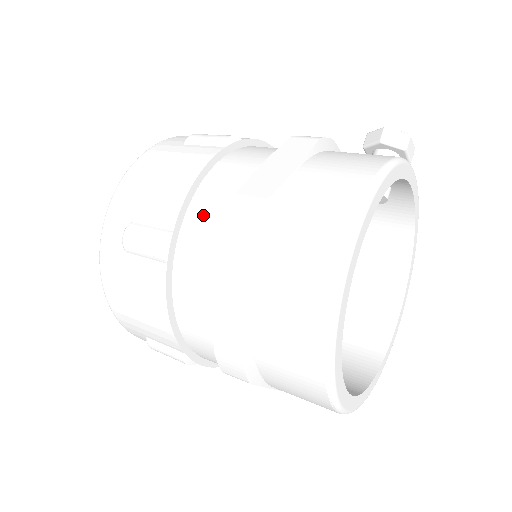
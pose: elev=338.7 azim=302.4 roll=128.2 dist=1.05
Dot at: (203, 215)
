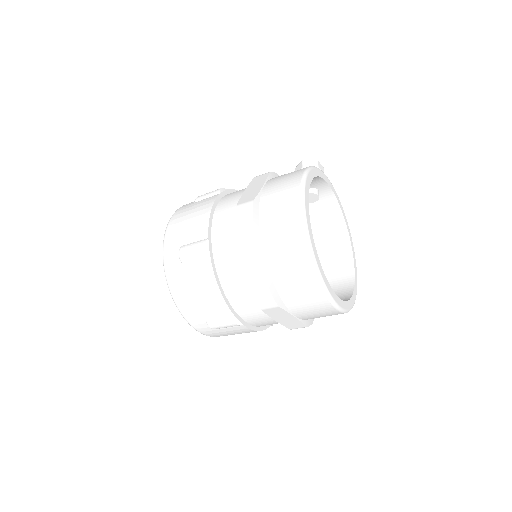
Dot at: (222, 225)
